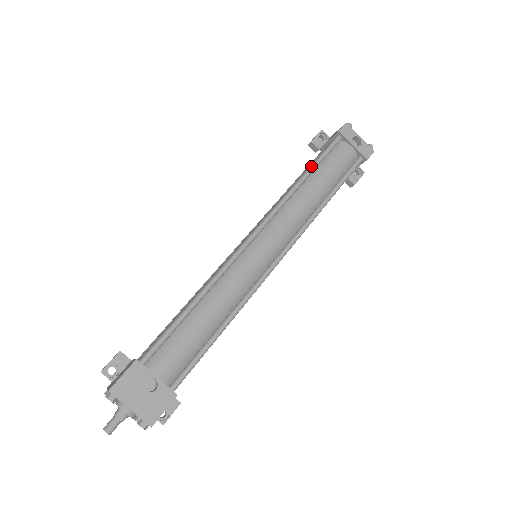
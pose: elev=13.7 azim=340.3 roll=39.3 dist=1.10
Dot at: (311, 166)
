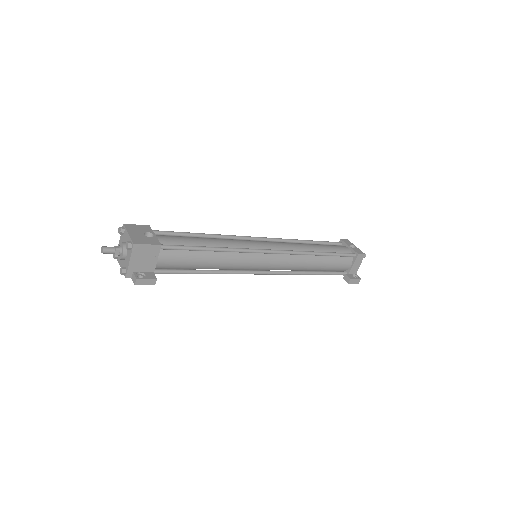
Dot at: occluded
